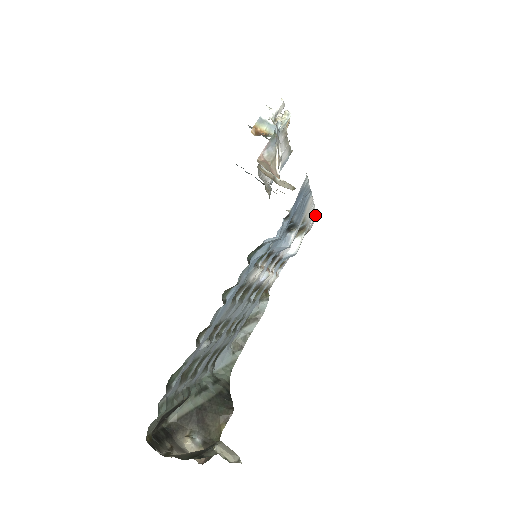
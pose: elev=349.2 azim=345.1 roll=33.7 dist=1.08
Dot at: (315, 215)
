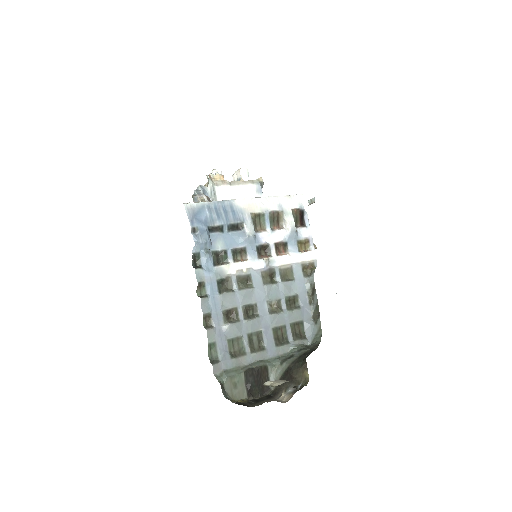
Dot at: (294, 197)
